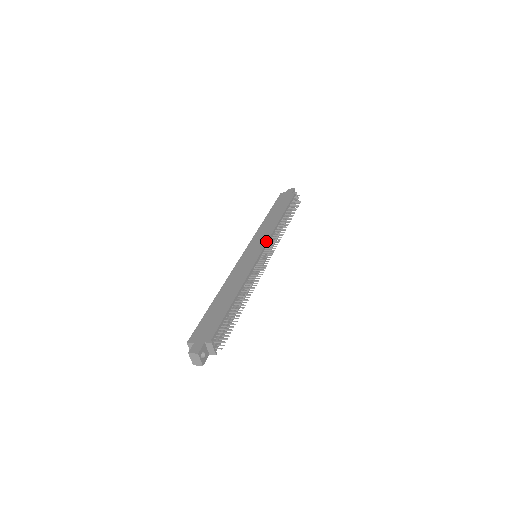
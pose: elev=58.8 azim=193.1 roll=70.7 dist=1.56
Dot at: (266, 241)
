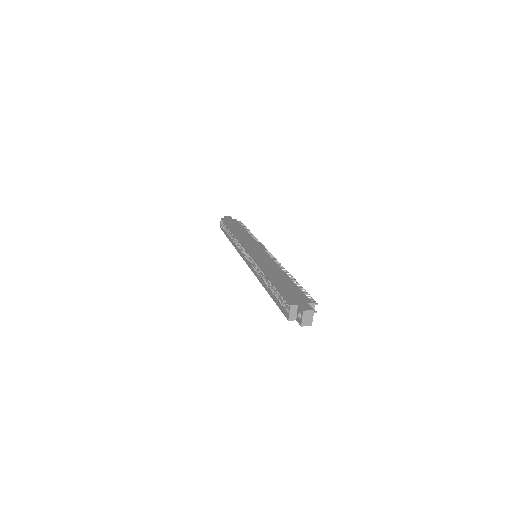
Dot at: occluded
